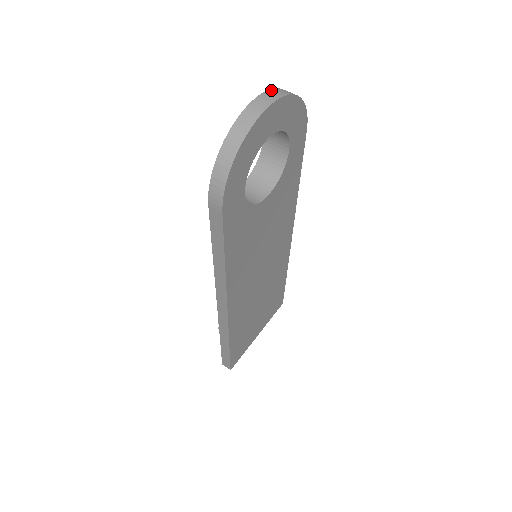
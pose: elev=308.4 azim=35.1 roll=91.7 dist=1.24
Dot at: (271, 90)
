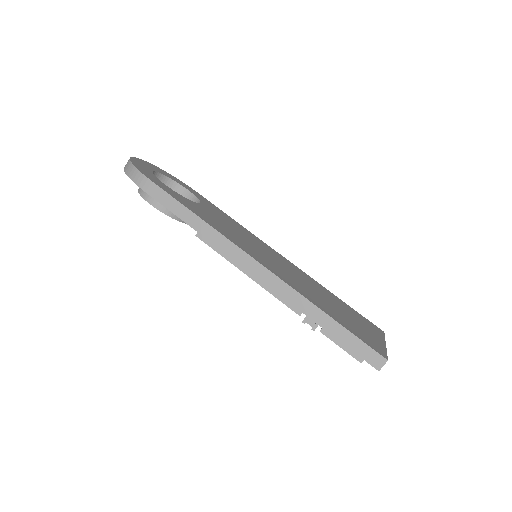
Dot at: occluded
